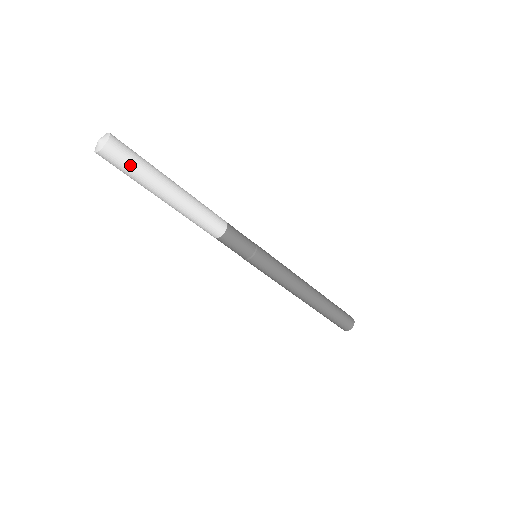
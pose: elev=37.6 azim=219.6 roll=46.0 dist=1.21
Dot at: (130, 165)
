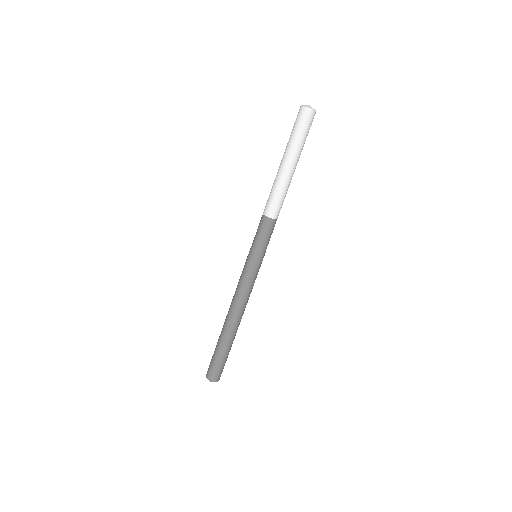
Dot at: (300, 129)
